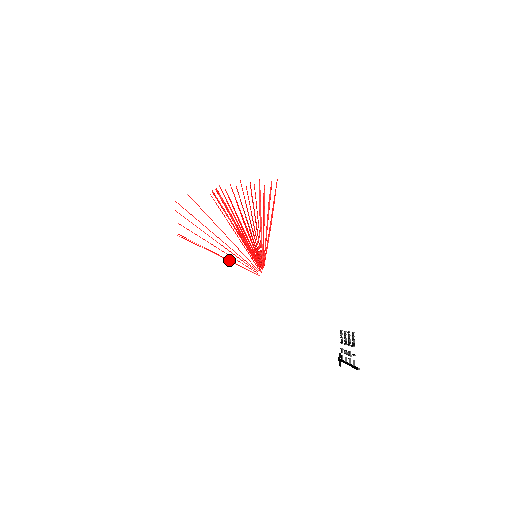
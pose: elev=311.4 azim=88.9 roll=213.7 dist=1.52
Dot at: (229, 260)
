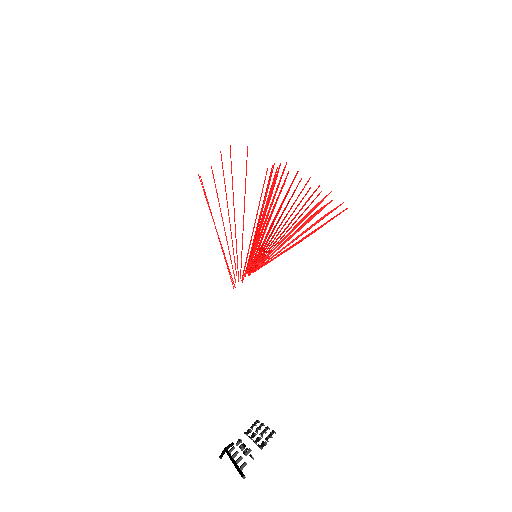
Dot at: occluded
